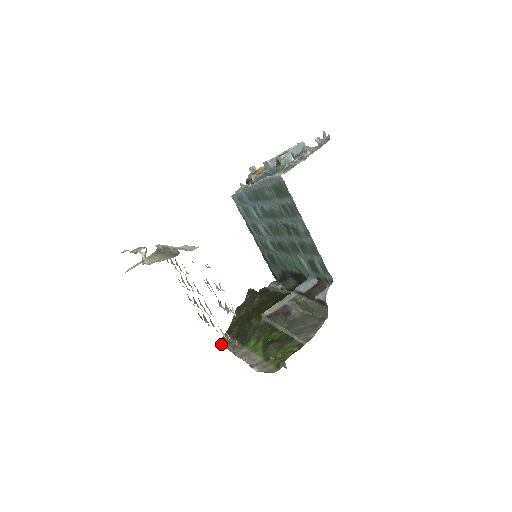
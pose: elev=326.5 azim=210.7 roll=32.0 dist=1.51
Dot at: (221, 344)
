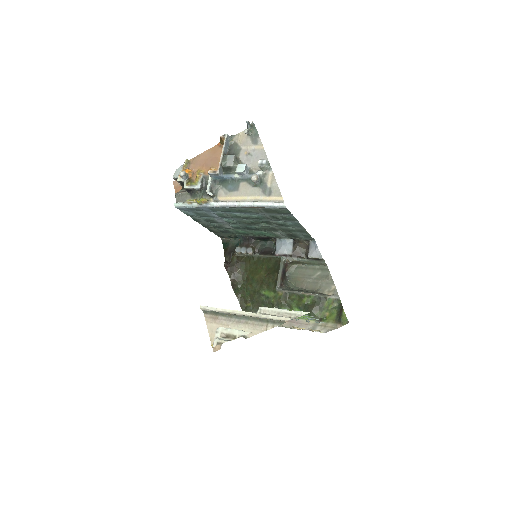
Dot at: occluded
